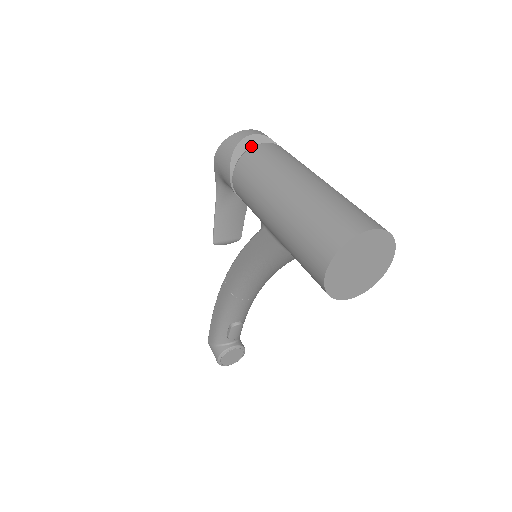
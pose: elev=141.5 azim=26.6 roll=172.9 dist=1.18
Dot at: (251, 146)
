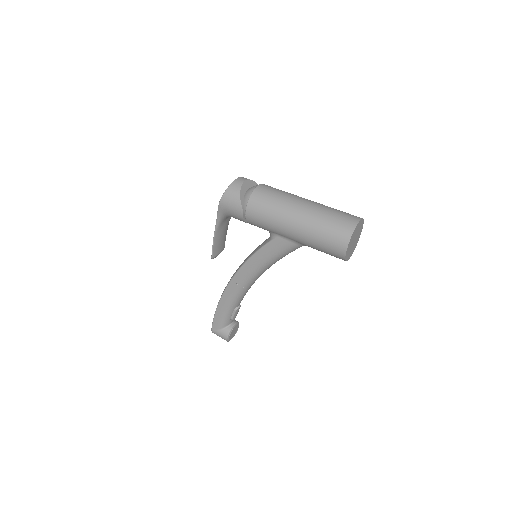
Dot at: (246, 189)
